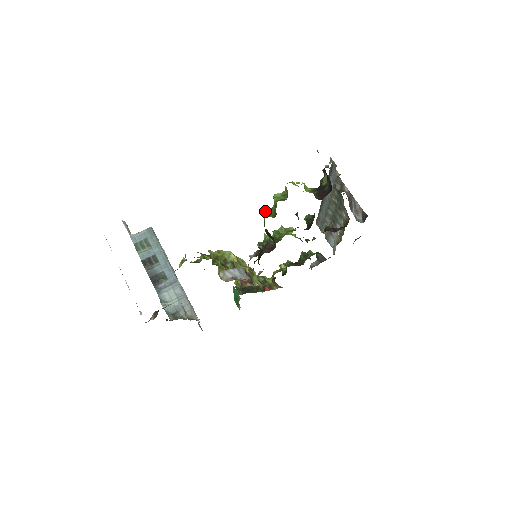
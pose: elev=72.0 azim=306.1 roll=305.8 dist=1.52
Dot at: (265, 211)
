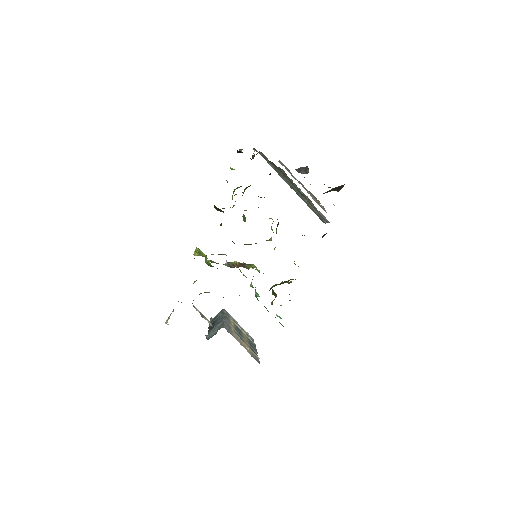
Dot at: occluded
